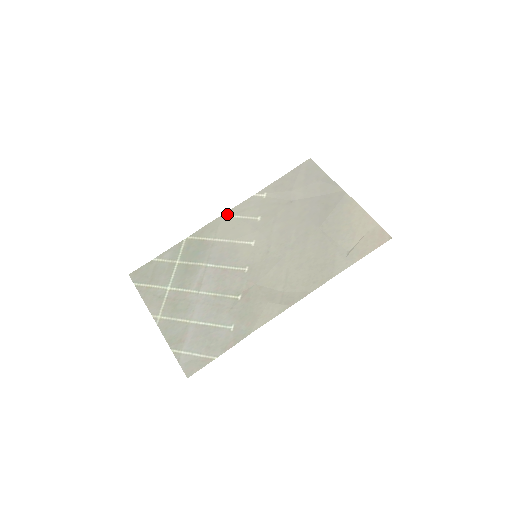
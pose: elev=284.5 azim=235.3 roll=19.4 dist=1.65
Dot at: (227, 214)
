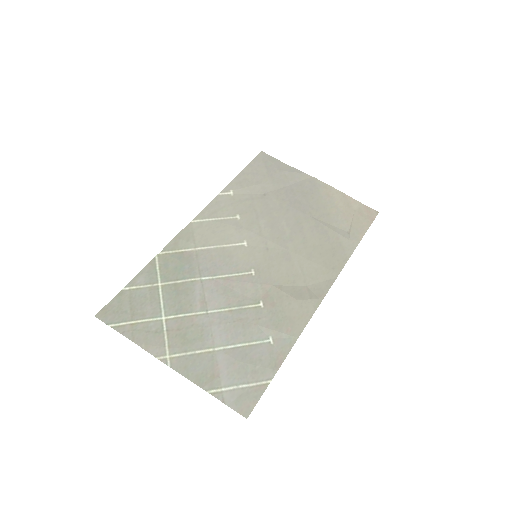
Dot at: (197, 219)
